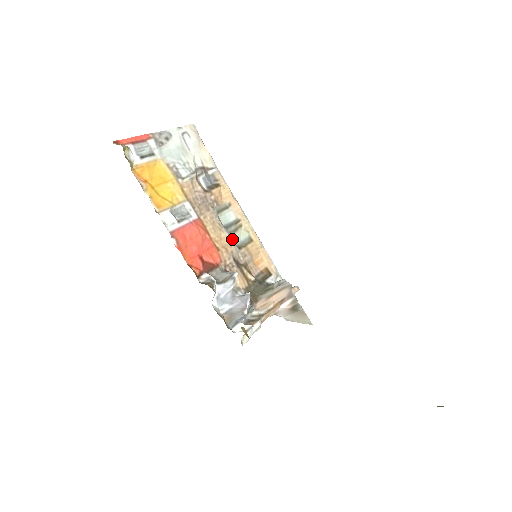
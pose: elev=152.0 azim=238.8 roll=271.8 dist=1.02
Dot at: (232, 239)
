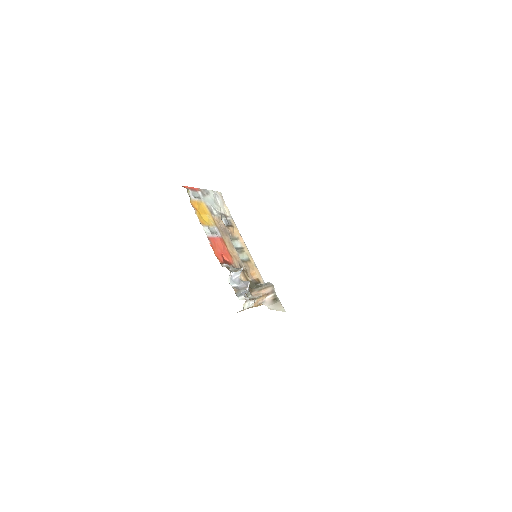
Dot at: (239, 256)
